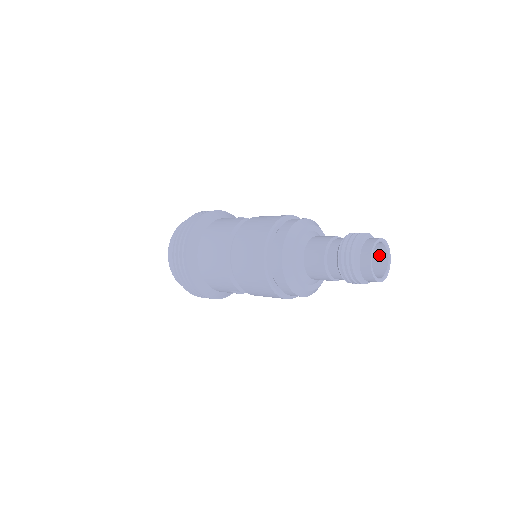
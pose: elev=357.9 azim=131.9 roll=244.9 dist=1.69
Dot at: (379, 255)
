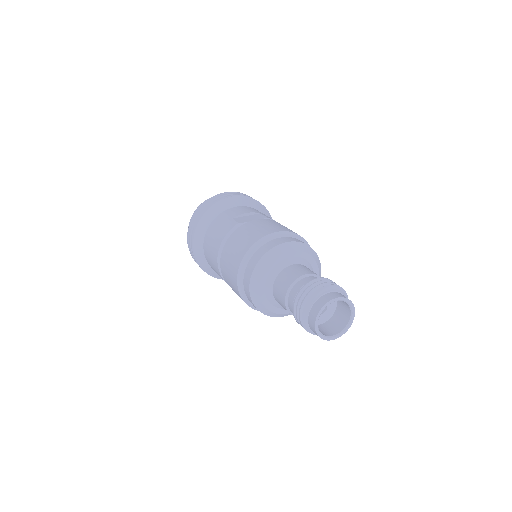
Dot at: (344, 304)
